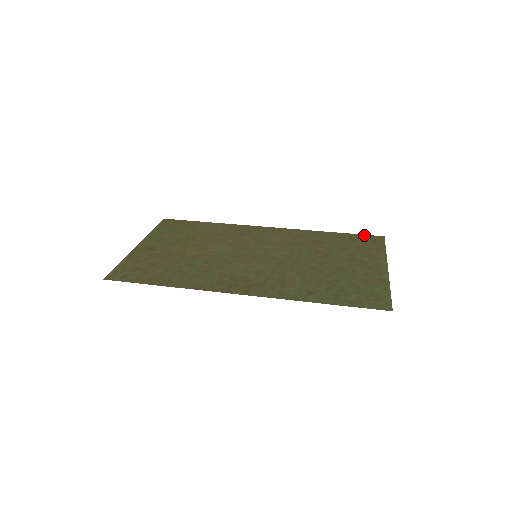
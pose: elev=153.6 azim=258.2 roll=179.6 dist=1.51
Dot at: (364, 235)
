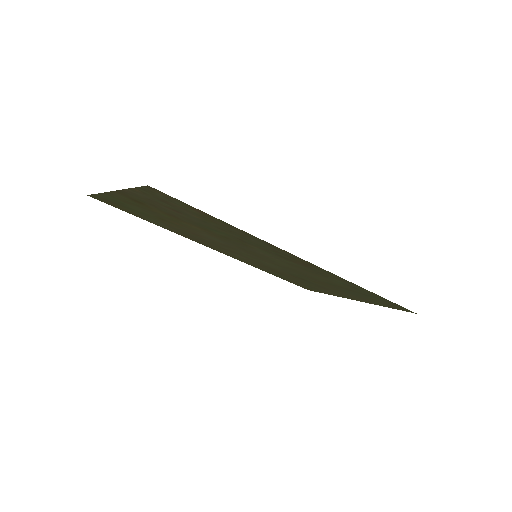
Dot at: (295, 284)
